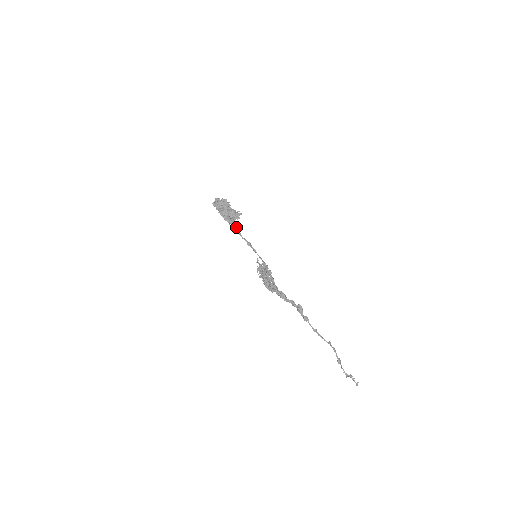
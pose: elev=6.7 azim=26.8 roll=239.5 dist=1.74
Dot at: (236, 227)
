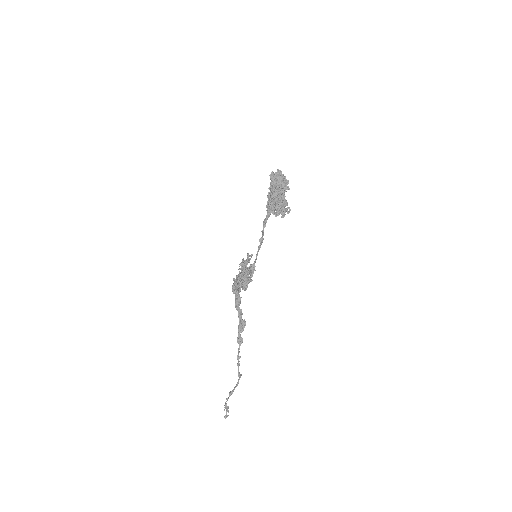
Dot at: (268, 216)
